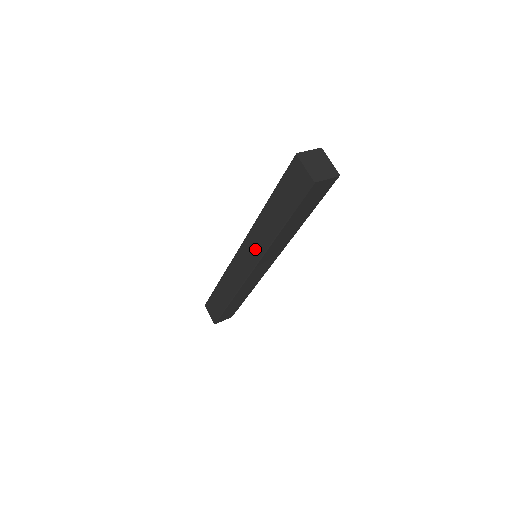
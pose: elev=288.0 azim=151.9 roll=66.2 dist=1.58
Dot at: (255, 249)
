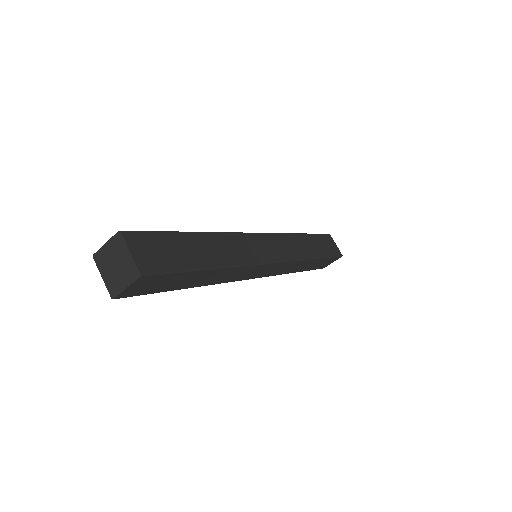
Dot at: occluded
